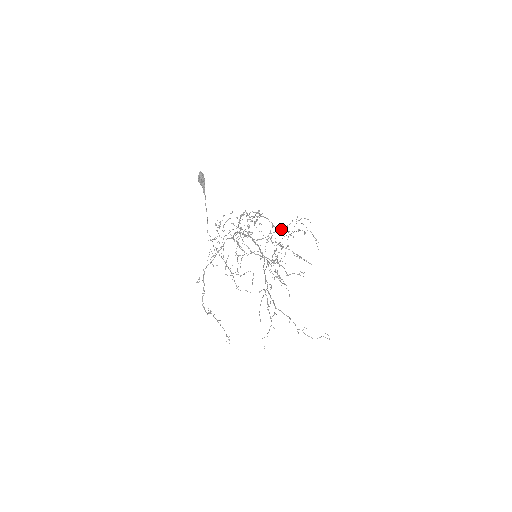
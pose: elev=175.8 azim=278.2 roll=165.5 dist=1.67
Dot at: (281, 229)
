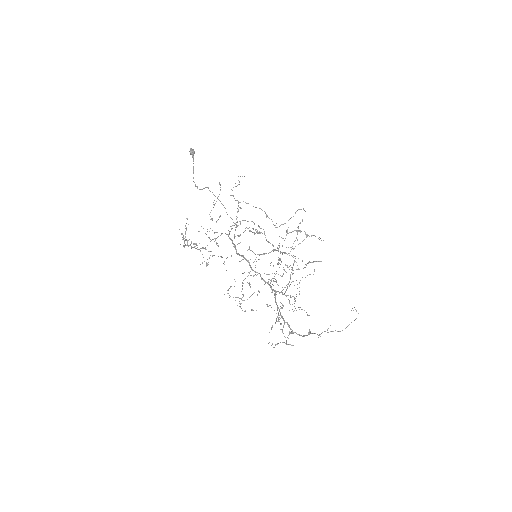
Dot at: occluded
